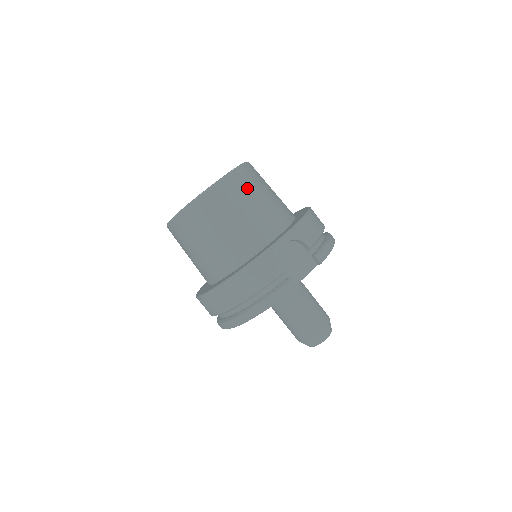
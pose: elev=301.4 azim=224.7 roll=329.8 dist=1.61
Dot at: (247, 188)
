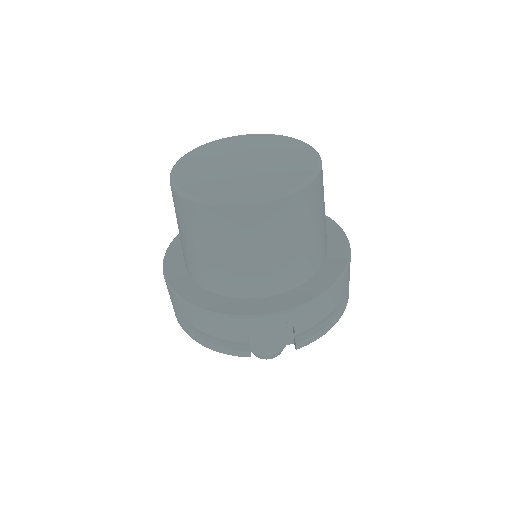
Dot at: (279, 228)
